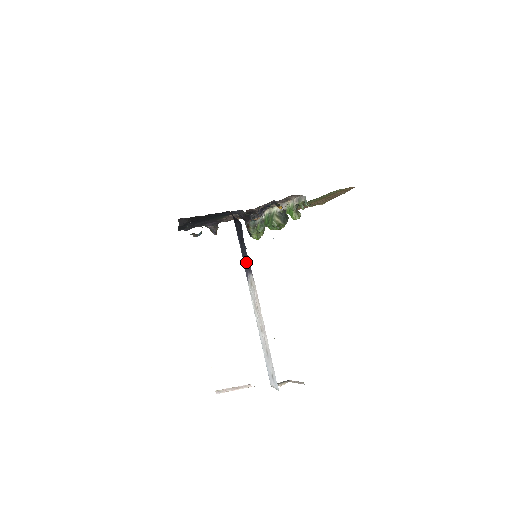
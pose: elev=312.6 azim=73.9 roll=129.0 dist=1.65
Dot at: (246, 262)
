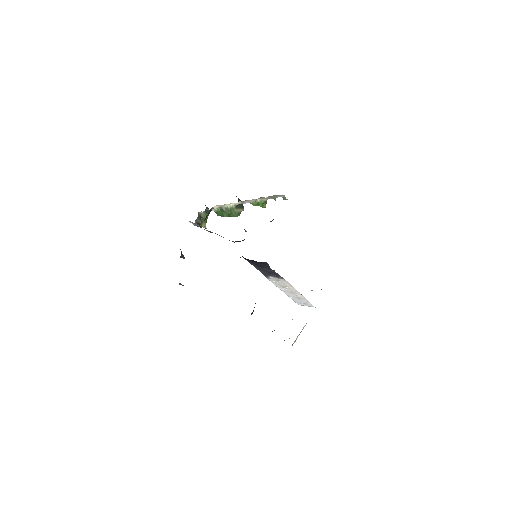
Dot at: (269, 274)
